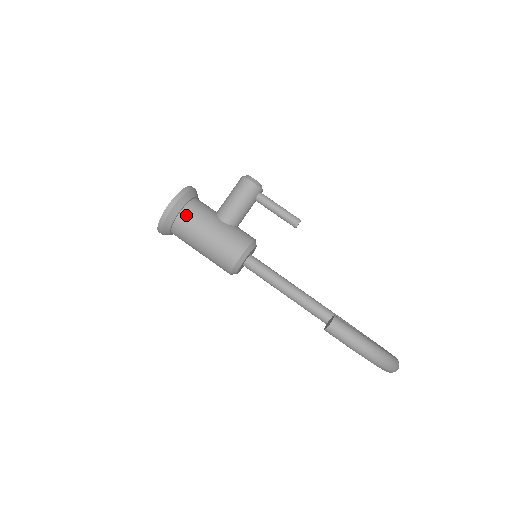
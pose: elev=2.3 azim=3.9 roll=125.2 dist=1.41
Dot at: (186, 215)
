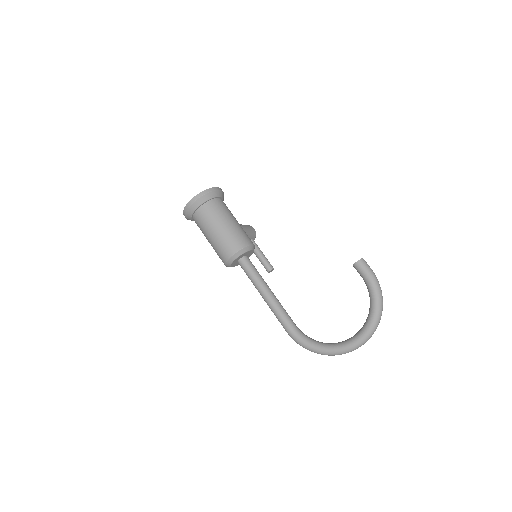
Dot at: (223, 202)
